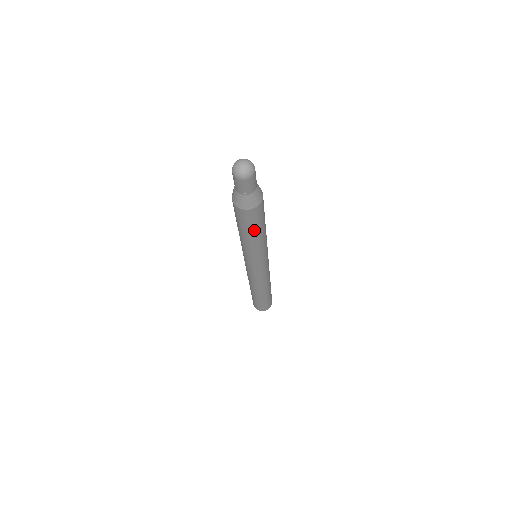
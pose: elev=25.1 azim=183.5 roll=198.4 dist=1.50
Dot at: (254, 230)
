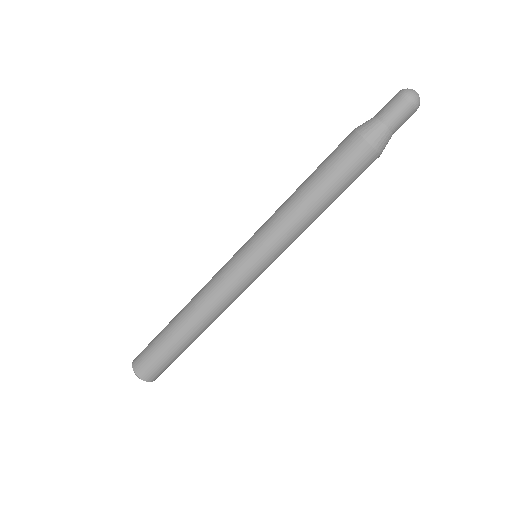
Dot at: (325, 179)
